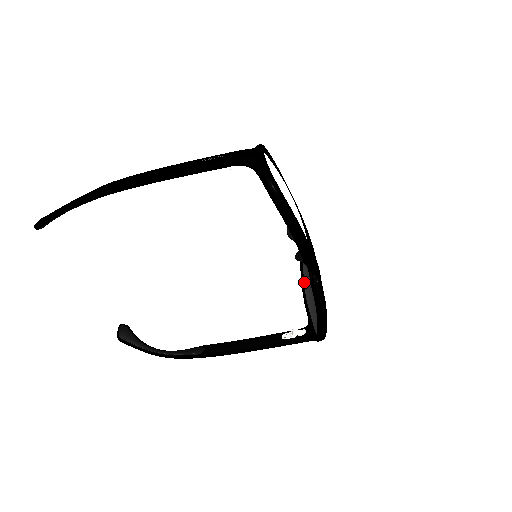
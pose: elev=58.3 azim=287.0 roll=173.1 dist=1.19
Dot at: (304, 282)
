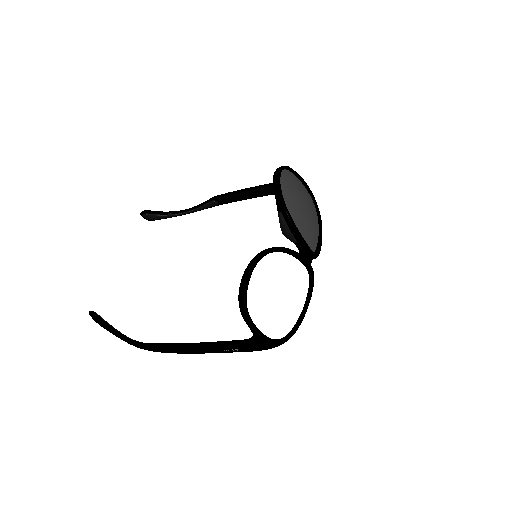
Dot at: occluded
